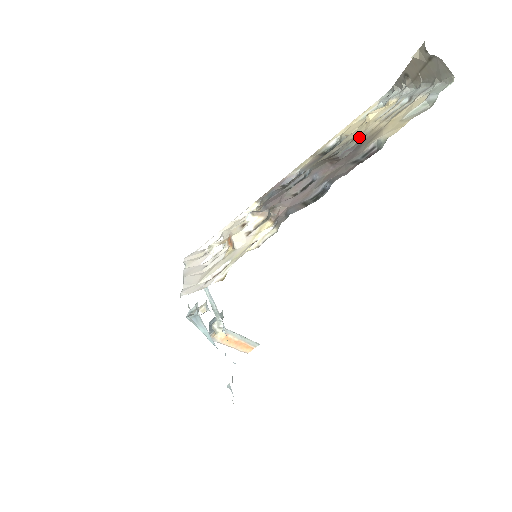
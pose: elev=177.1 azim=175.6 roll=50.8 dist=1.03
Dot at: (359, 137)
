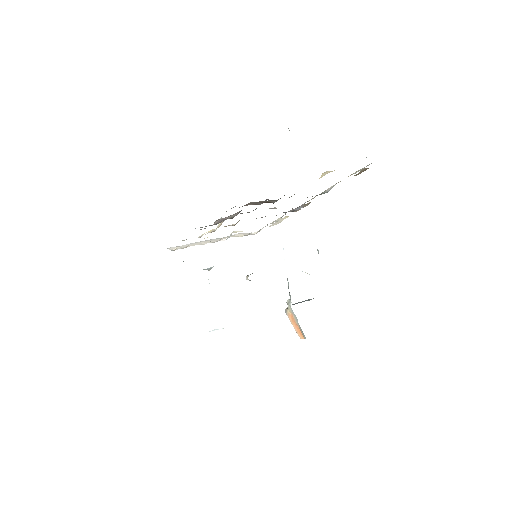
Dot at: occluded
